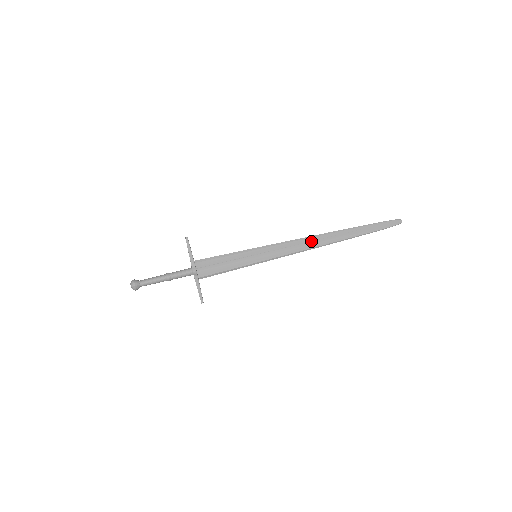
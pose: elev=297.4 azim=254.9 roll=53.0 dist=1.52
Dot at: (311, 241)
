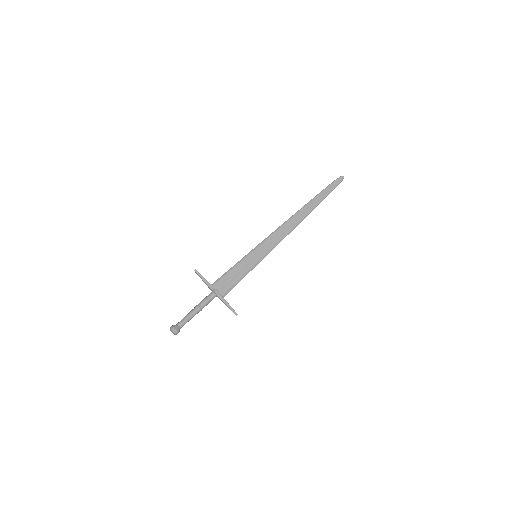
Dot at: (289, 223)
